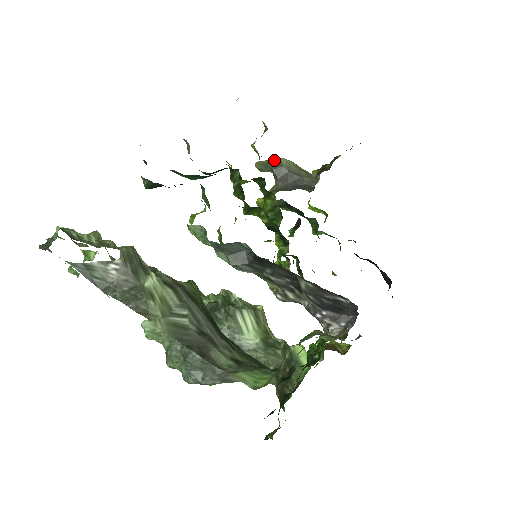
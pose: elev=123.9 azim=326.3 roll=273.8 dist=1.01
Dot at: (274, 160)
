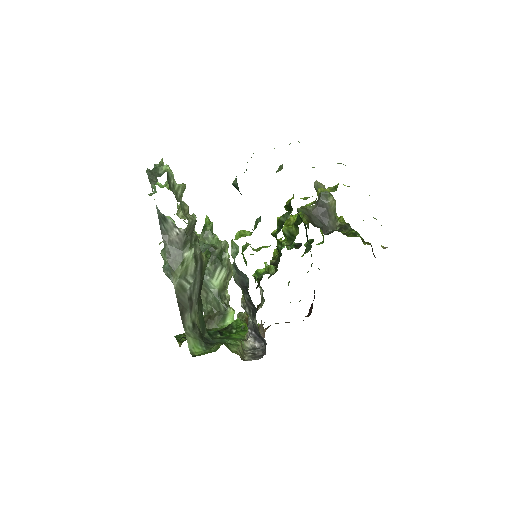
Dot at: (327, 192)
